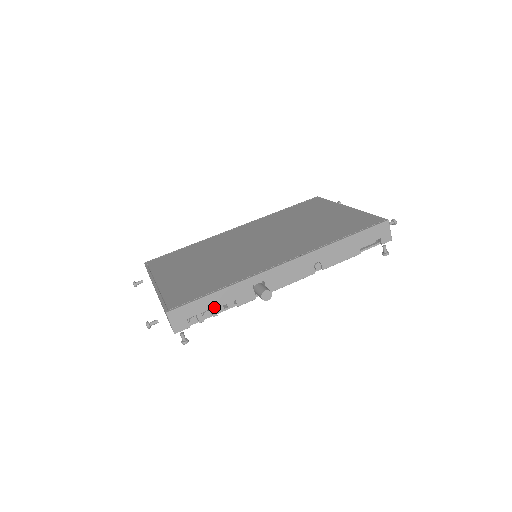
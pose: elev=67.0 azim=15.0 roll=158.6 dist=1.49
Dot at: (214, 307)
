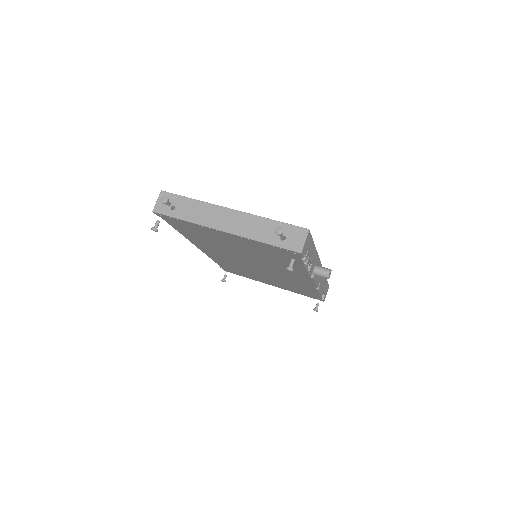
Dot at: (310, 256)
